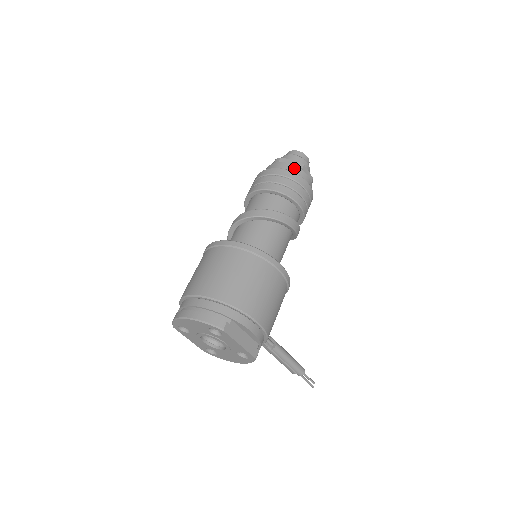
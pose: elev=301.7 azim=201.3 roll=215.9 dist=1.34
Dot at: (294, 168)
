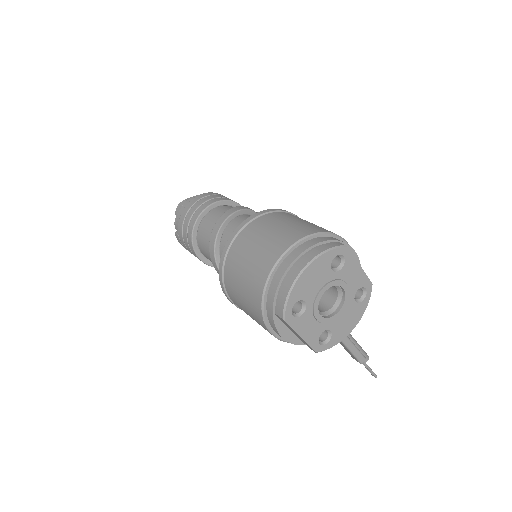
Dot at: occluded
